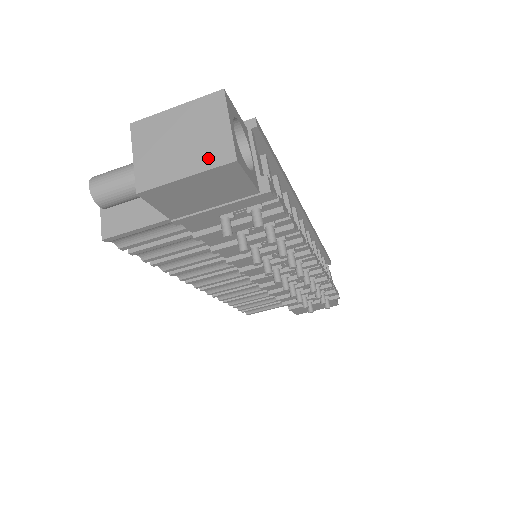
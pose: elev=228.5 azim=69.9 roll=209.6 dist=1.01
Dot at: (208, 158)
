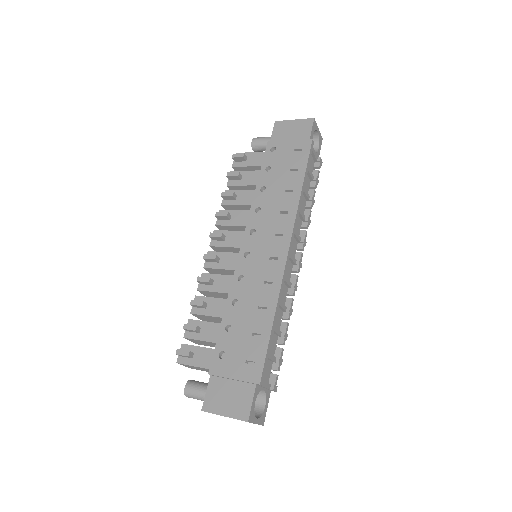
Dot at: occluded
